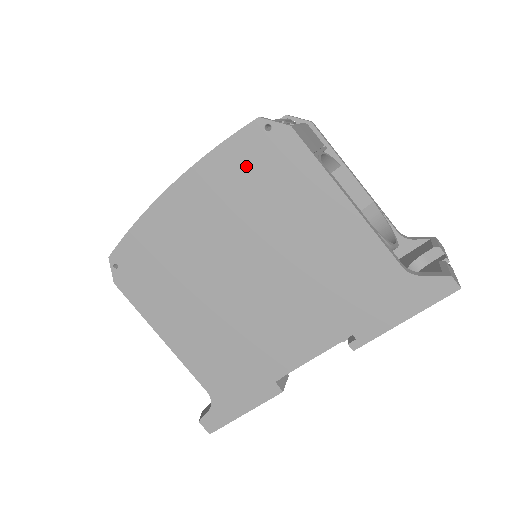
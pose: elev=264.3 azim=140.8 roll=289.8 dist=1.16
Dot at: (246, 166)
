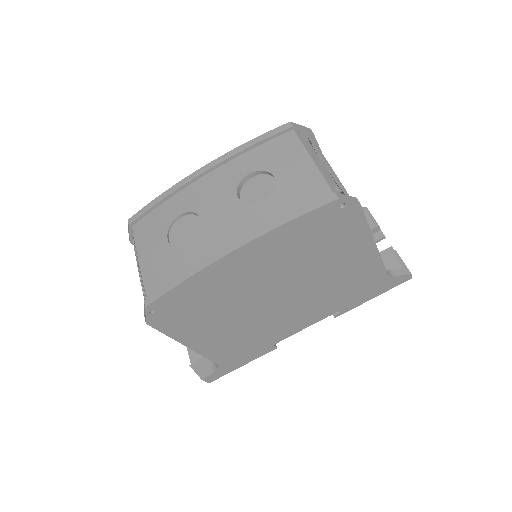
Dot at: (312, 231)
